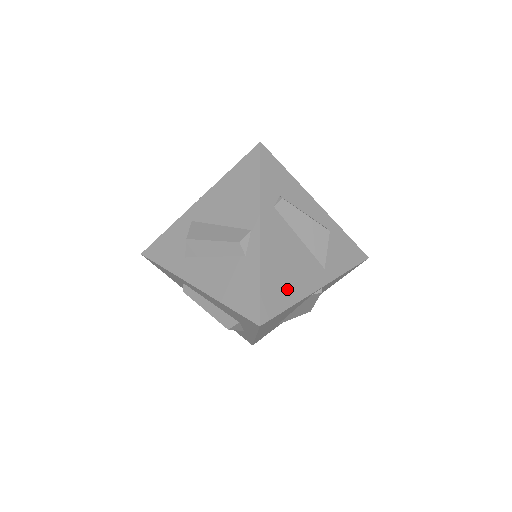
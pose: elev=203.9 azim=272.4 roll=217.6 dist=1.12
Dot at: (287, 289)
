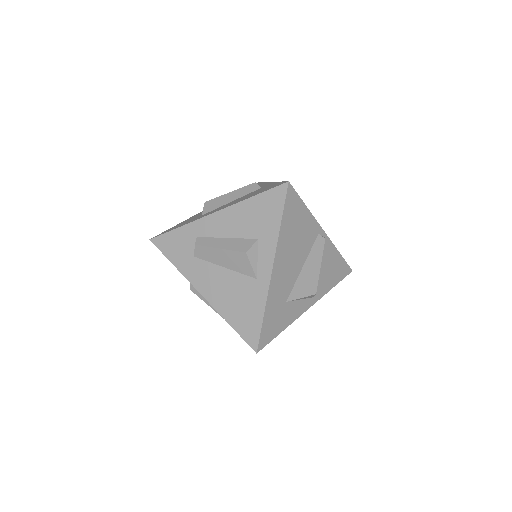
Dot at: occluded
